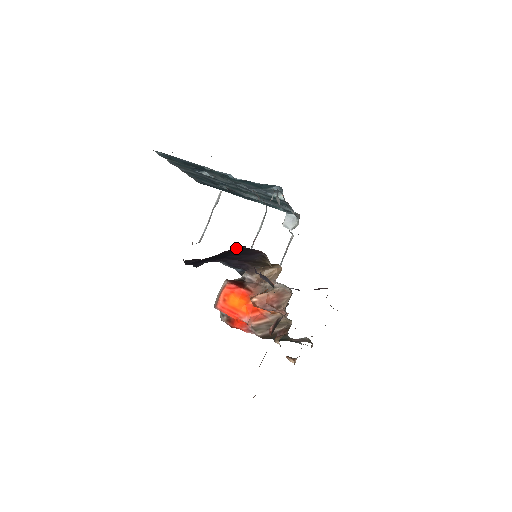
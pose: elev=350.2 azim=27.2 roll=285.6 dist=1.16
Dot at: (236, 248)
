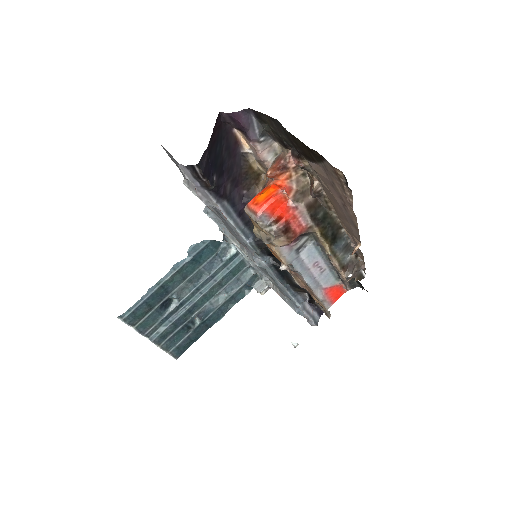
Dot at: (218, 124)
